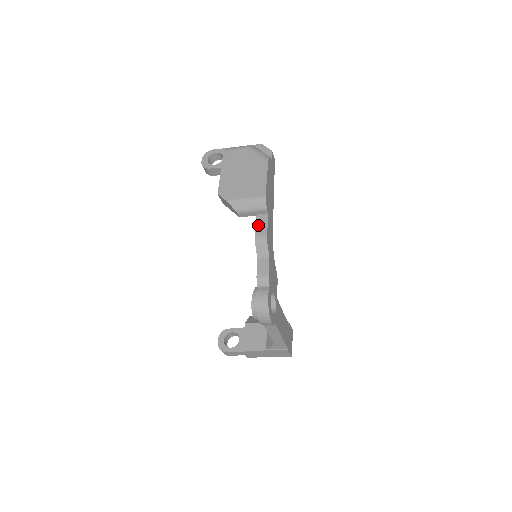
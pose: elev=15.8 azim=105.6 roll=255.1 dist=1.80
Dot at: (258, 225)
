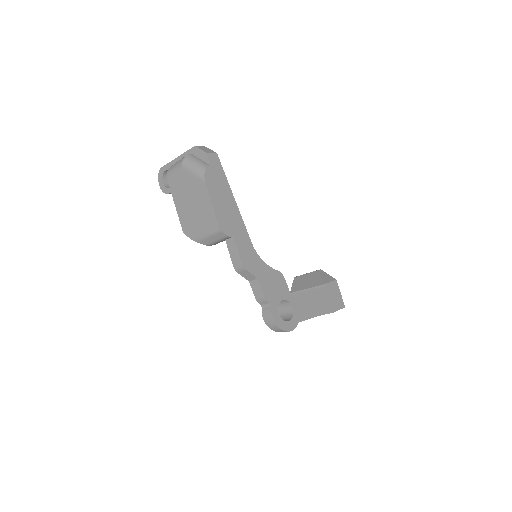
Dot at: (231, 253)
